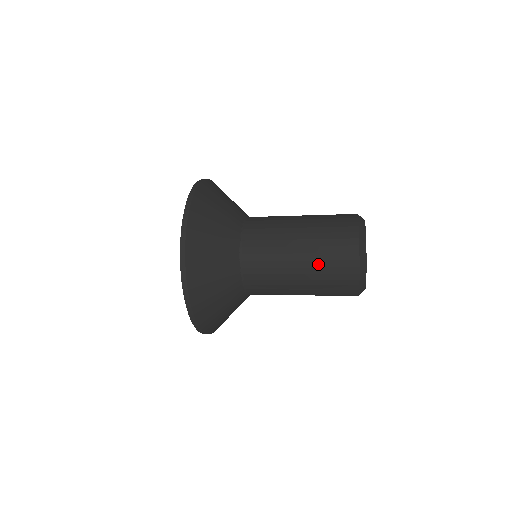
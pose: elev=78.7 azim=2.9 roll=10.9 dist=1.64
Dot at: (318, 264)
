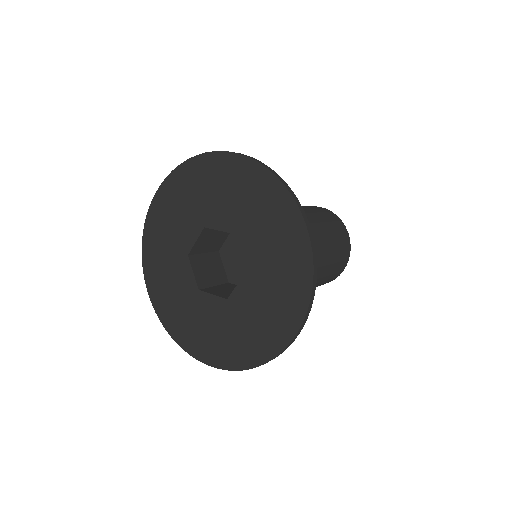
Dot at: occluded
